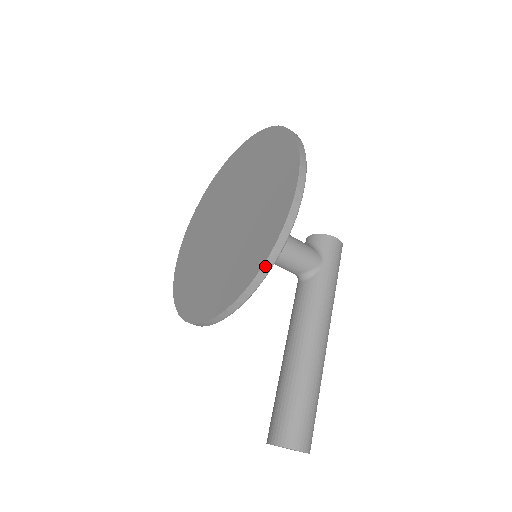
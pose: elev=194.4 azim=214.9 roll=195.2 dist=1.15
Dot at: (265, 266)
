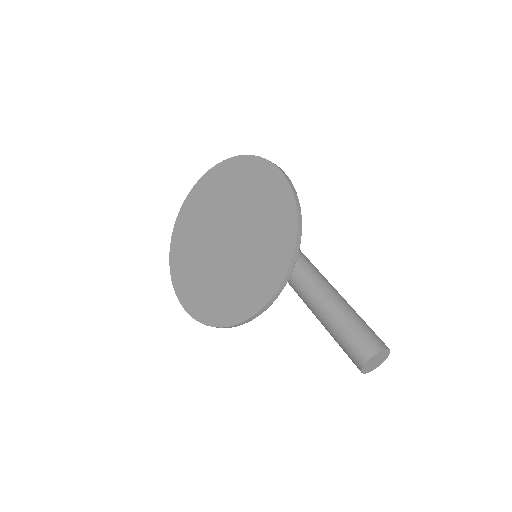
Dot at: (298, 216)
